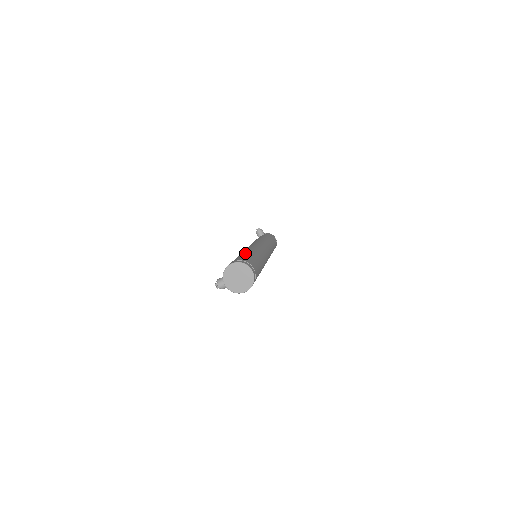
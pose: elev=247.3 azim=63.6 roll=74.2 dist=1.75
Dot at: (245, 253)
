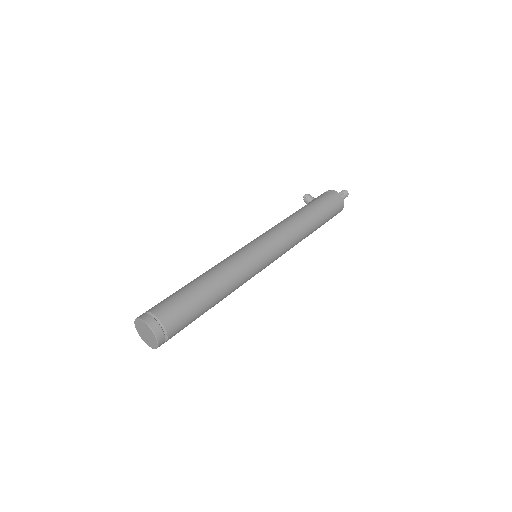
Dot at: occluded
